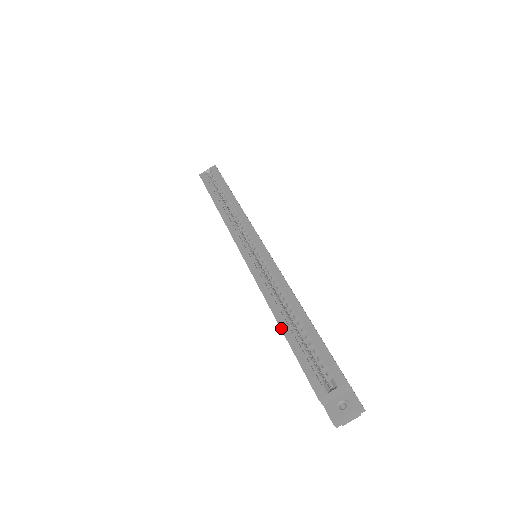
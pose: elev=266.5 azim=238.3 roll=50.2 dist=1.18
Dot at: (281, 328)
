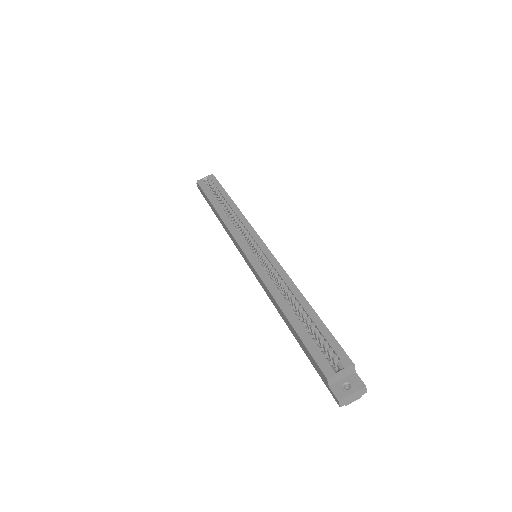
Dot at: (287, 317)
